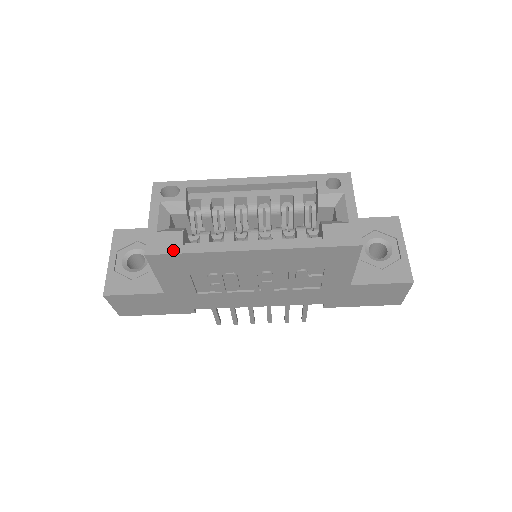
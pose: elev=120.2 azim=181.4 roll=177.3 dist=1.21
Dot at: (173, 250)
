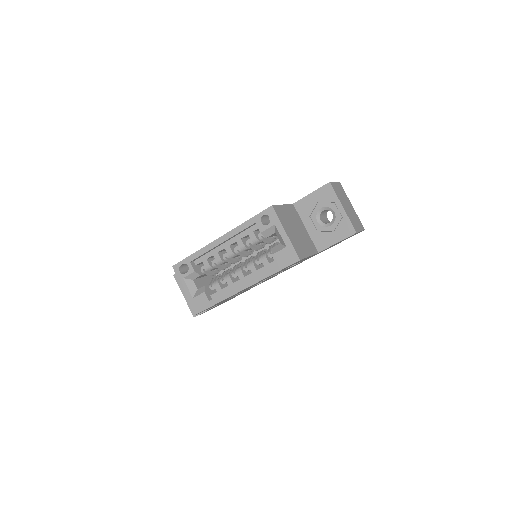
Dot at: (207, 306)
